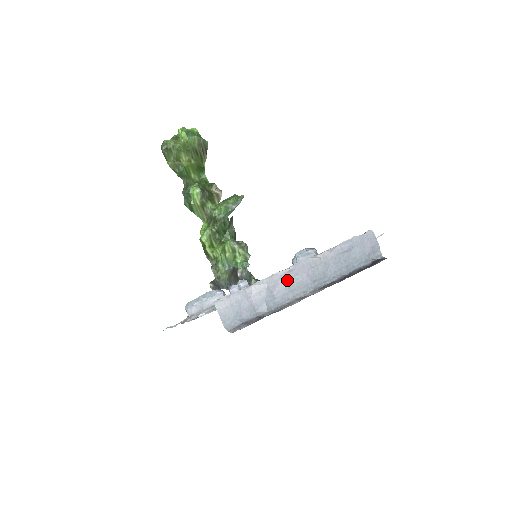
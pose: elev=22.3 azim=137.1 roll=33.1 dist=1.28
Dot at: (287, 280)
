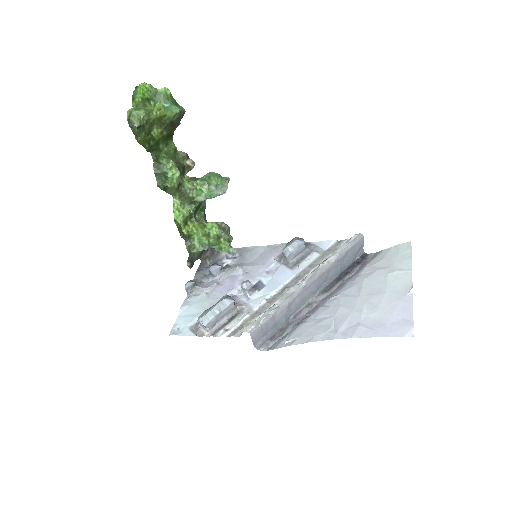
Dot at: (302, 294)
